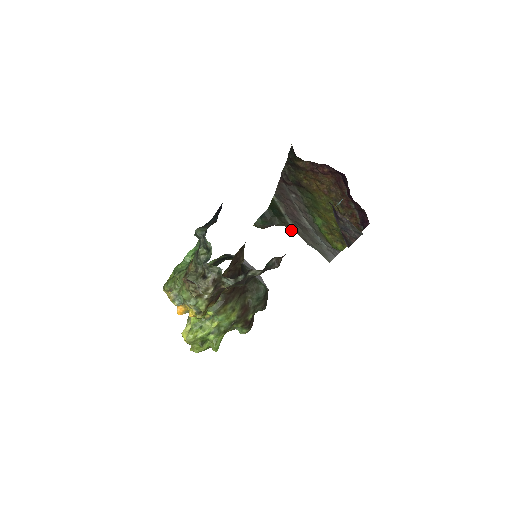
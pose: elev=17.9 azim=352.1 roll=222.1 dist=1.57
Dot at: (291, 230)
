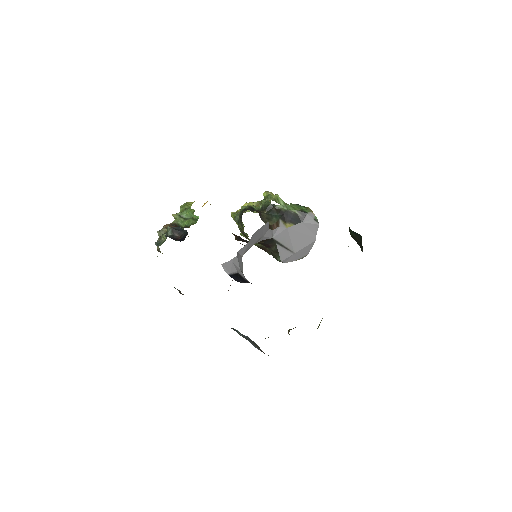
Dot at: occluded
